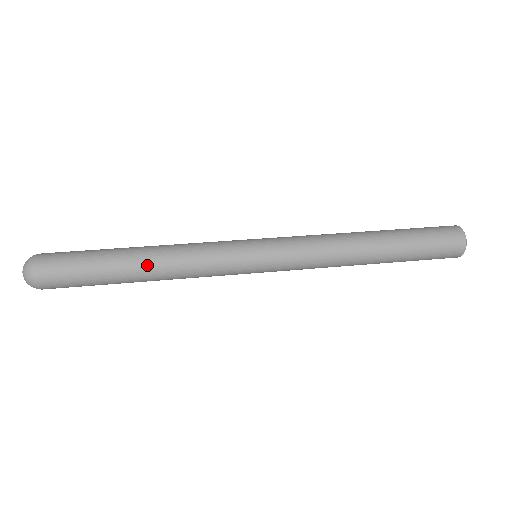
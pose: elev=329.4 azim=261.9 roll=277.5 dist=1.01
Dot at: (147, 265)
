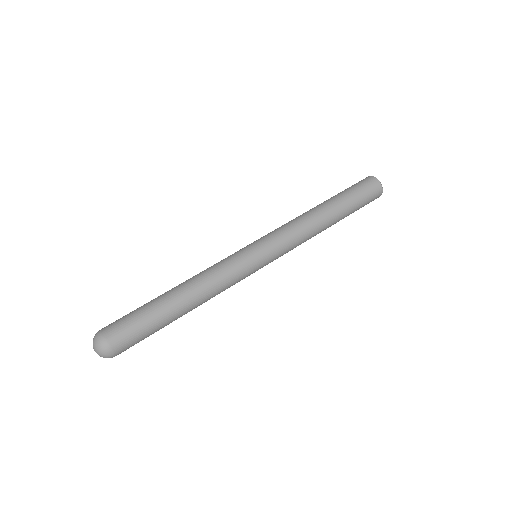
Dot at: (188, 296)
